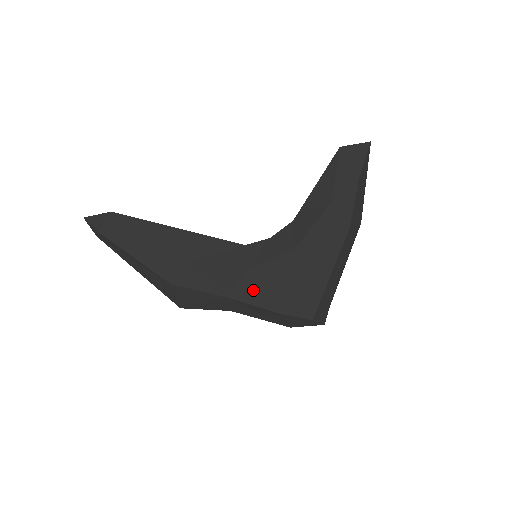
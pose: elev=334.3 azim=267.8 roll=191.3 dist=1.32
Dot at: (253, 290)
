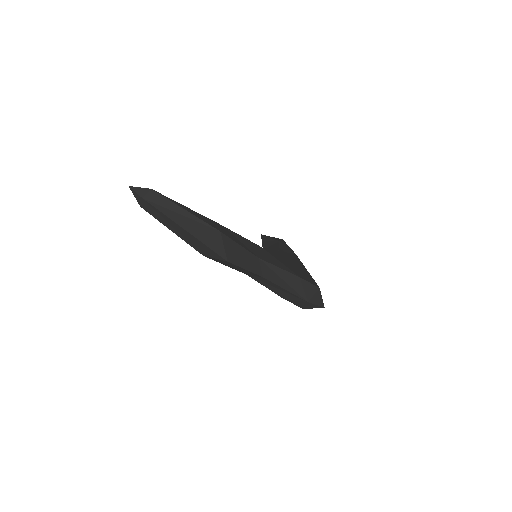
Dot at: (273, 259)
